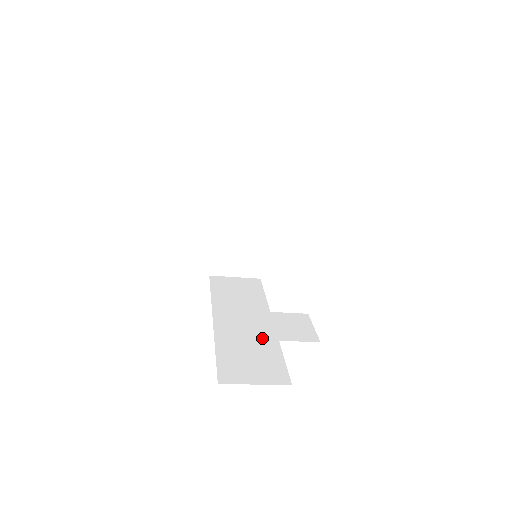
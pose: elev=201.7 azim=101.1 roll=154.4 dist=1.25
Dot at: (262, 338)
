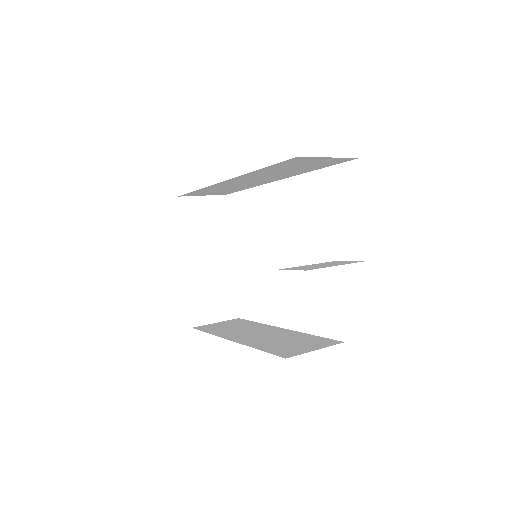
Dot at: occluded
